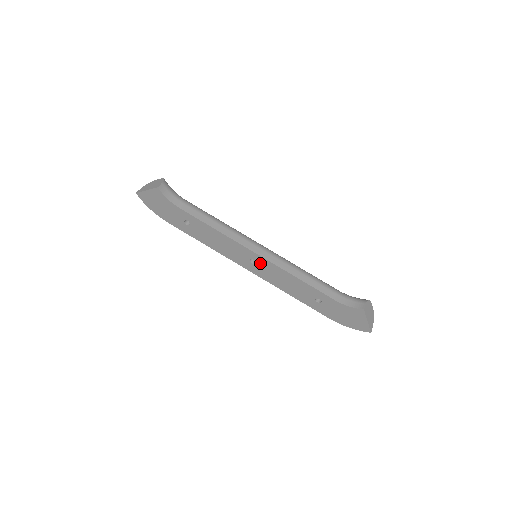
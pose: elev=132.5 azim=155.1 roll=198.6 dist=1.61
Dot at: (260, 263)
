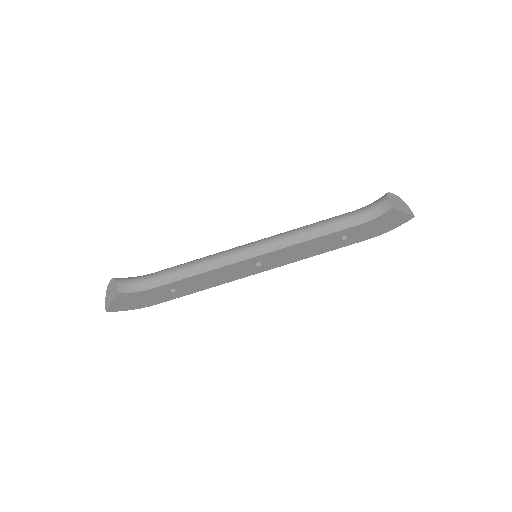
Dot at: (266, 259)
